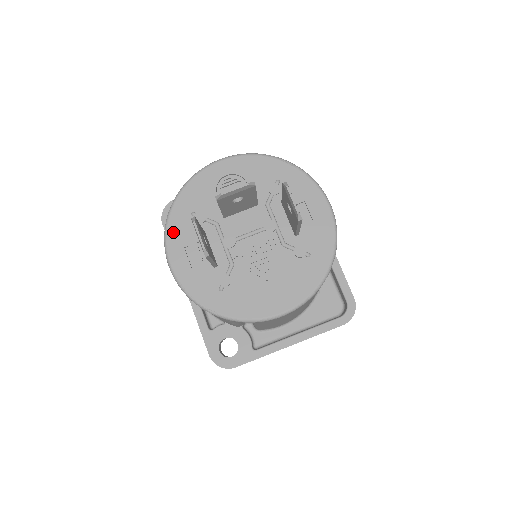
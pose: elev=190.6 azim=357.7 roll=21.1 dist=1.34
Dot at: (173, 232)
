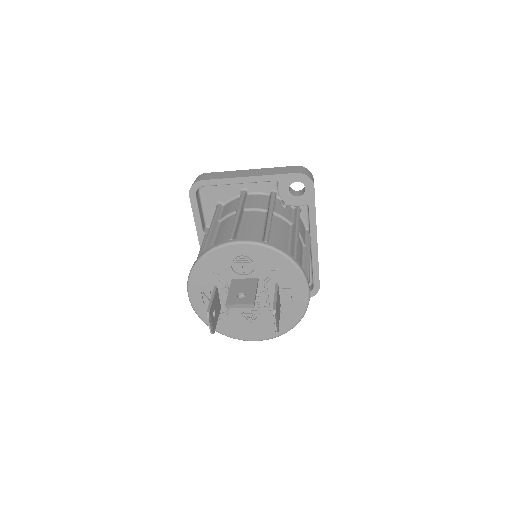
Dot at: (195, 280)
